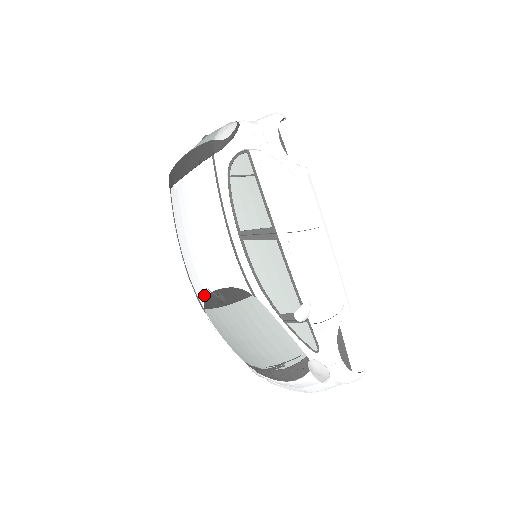
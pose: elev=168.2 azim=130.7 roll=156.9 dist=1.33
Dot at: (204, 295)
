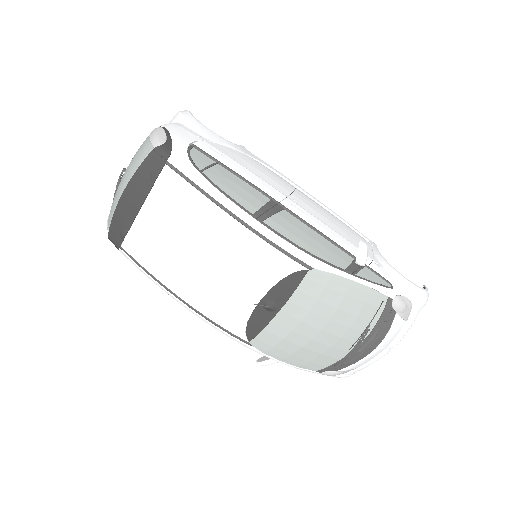
Dot at: (244, 323)
